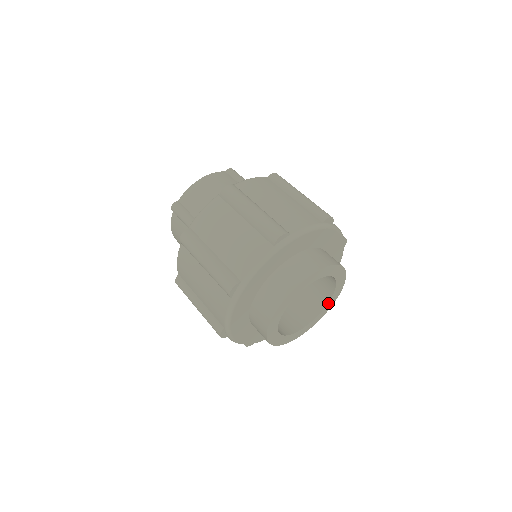
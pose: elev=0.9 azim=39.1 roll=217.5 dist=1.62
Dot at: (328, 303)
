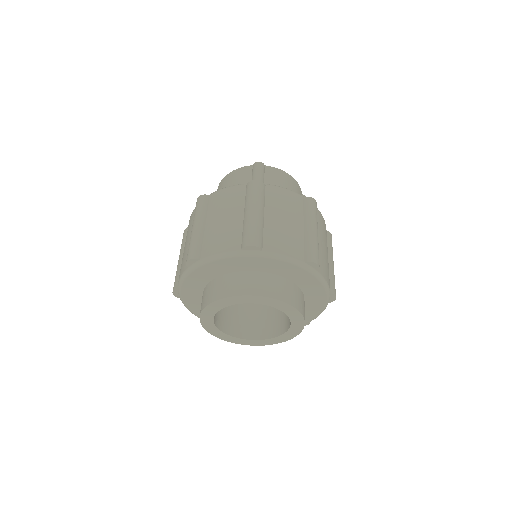
Dot at: (292, 323)
